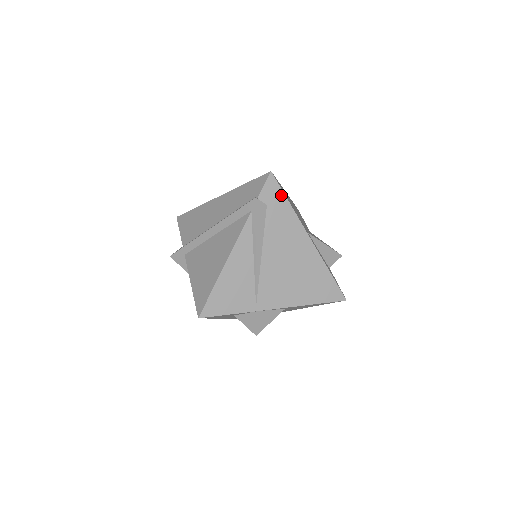
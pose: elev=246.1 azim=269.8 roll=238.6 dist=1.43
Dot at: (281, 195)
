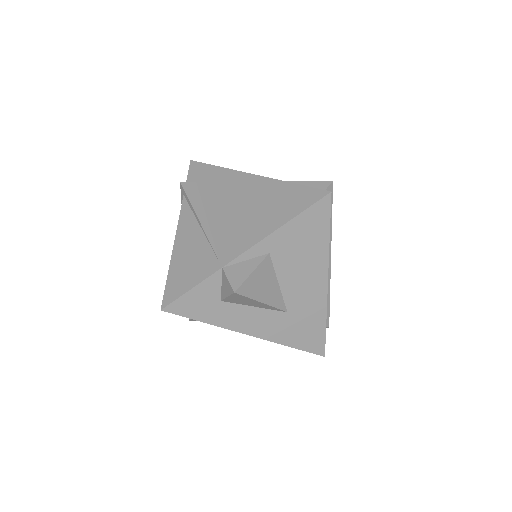
Dot at: (206, 167)
